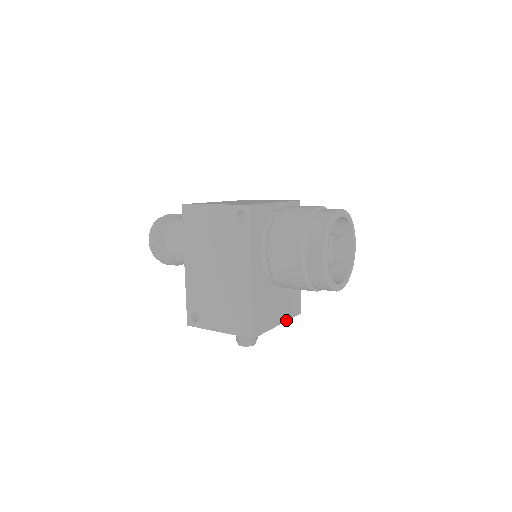
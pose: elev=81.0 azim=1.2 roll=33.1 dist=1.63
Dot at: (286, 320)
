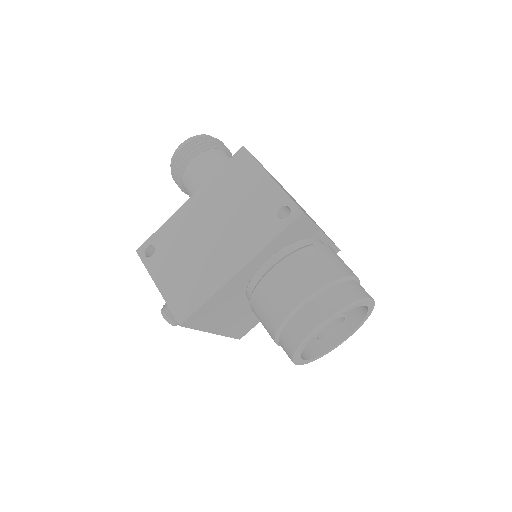
Dot at: (223, 334)
